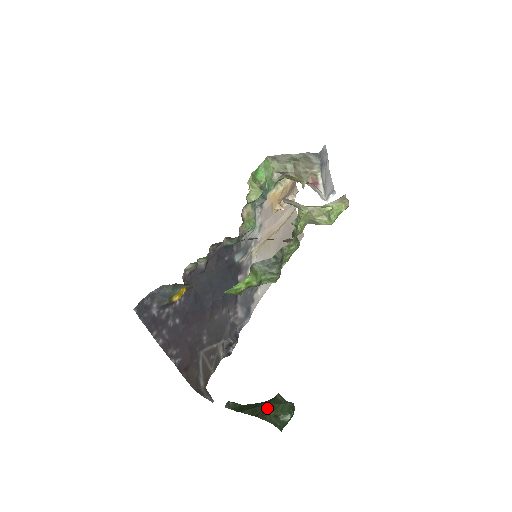
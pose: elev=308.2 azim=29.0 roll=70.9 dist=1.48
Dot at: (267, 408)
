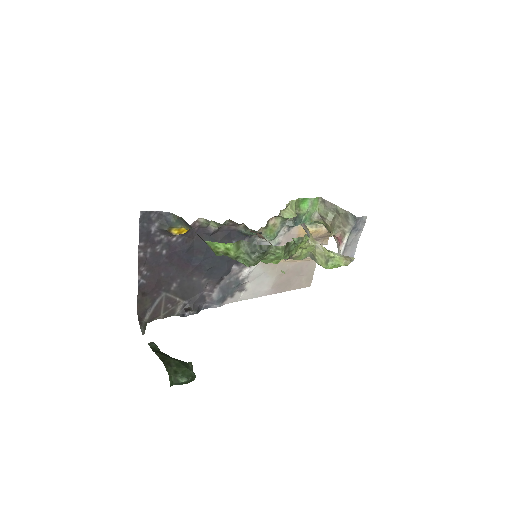
Dot at: (175, 362)
